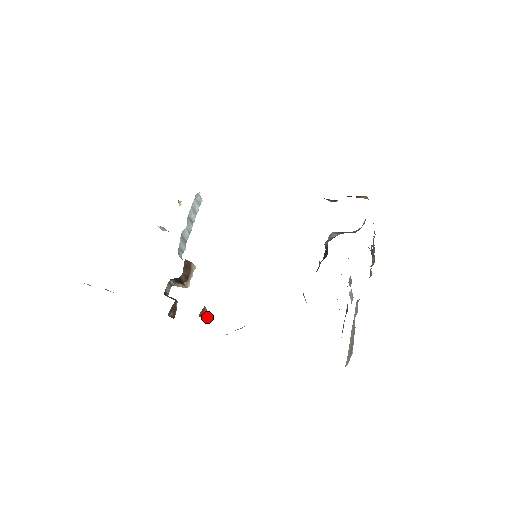
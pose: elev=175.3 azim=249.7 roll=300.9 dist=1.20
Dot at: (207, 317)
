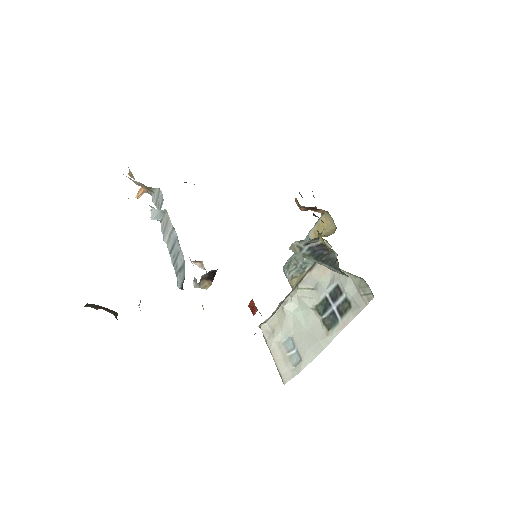
Dot at: occluded
